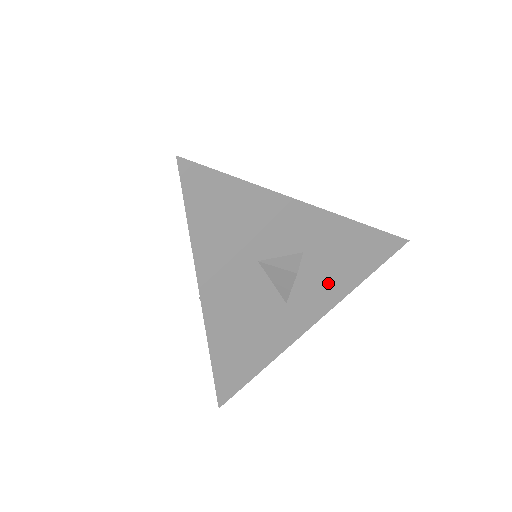
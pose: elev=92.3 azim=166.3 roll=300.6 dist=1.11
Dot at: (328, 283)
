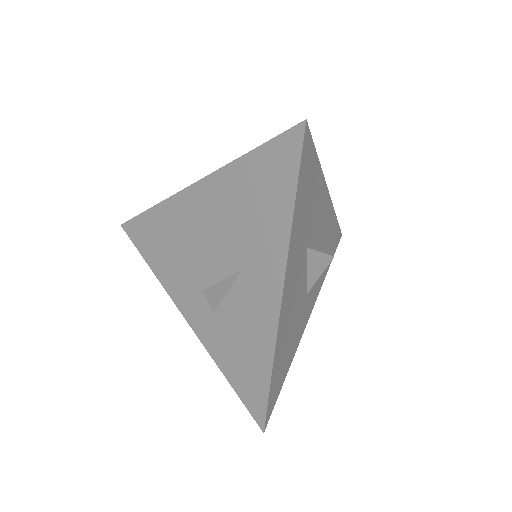
Dot at: occluded
